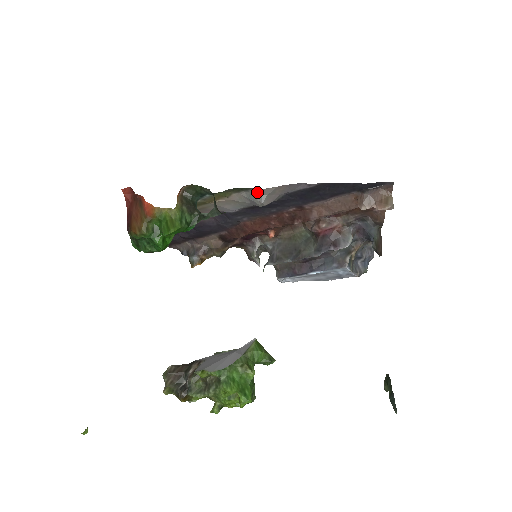
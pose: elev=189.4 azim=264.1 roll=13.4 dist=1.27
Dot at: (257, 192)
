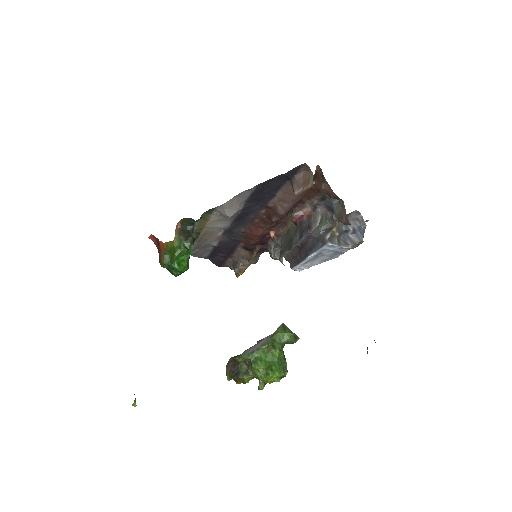
Dot at: (220, 209)
